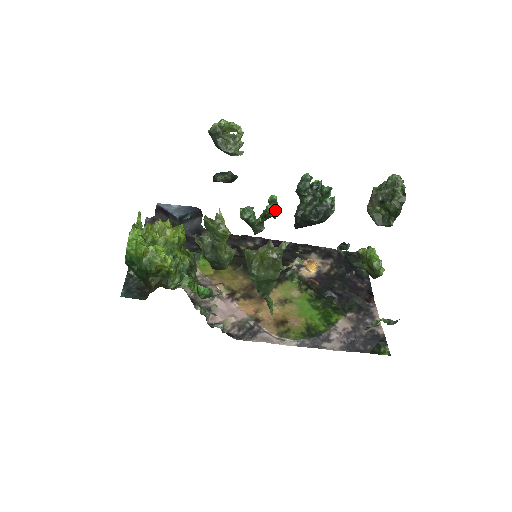
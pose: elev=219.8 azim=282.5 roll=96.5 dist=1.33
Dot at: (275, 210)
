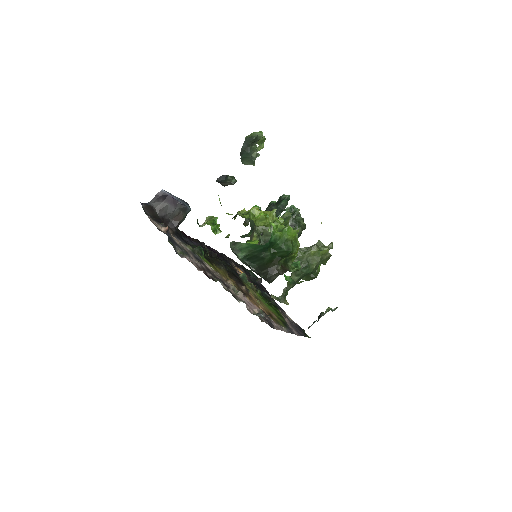
Dot at: occluded
